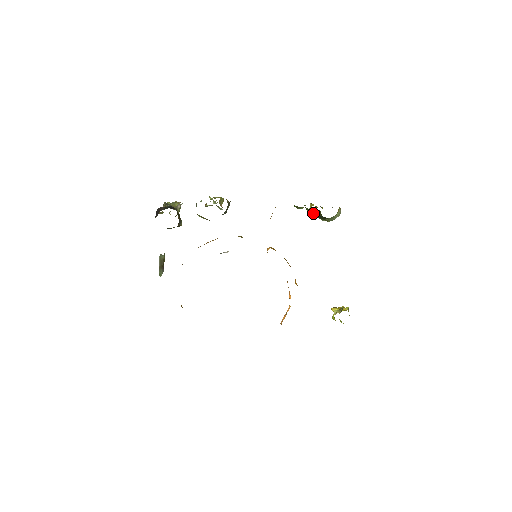
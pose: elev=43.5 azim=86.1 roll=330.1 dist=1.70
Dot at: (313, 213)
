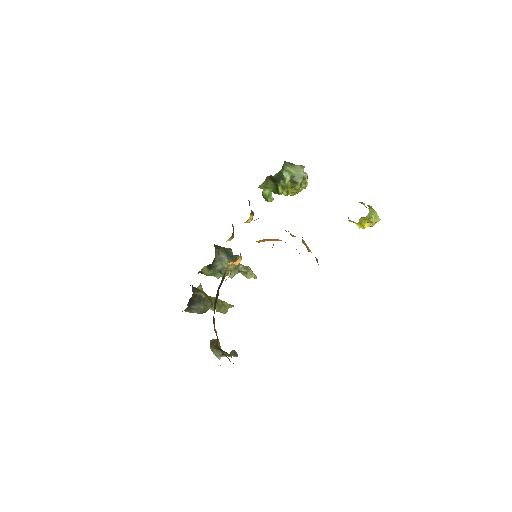
Dot at: (277, 187)
